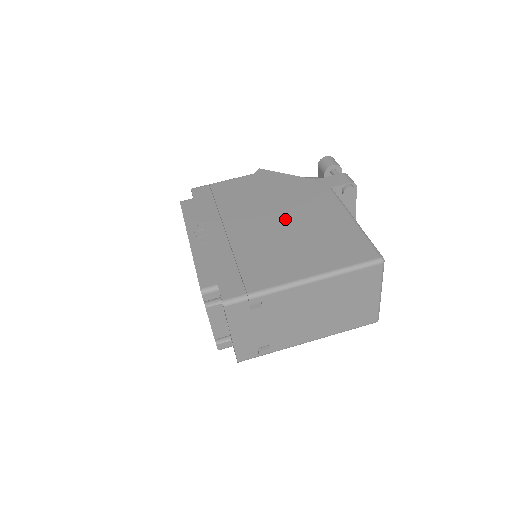
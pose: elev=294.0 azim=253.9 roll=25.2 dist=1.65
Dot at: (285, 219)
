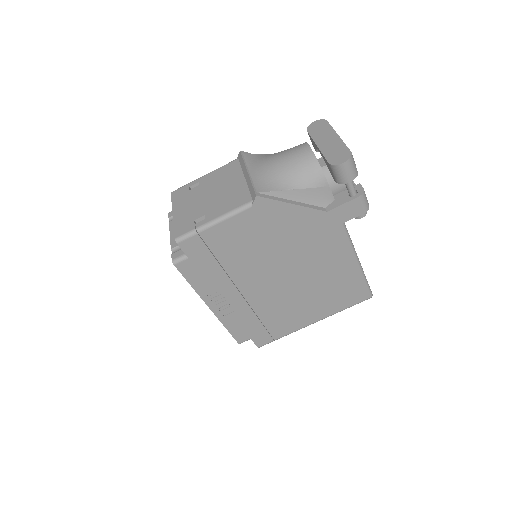
Dot at: (296, 273)
